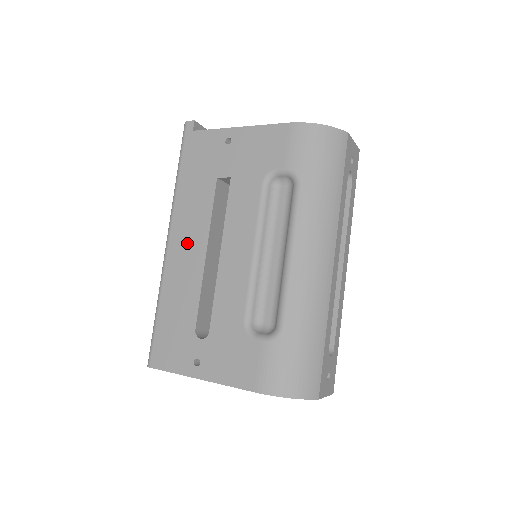
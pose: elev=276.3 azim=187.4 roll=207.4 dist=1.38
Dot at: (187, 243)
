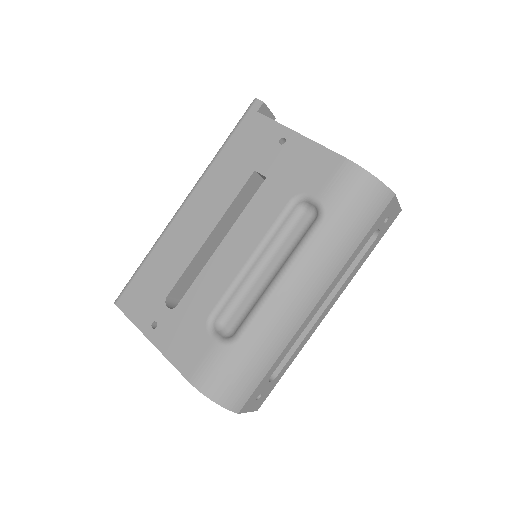
Dot at: (199, 215)
